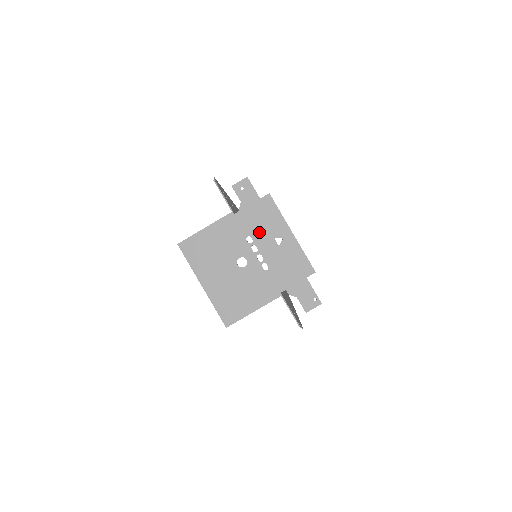
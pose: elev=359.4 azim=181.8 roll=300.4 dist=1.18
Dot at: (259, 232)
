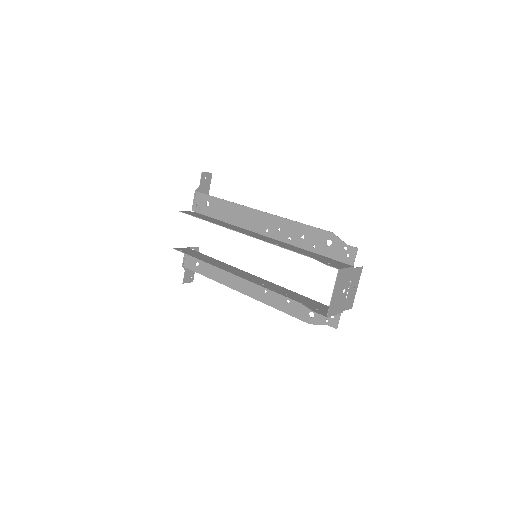
Dot at: (353, 281)
